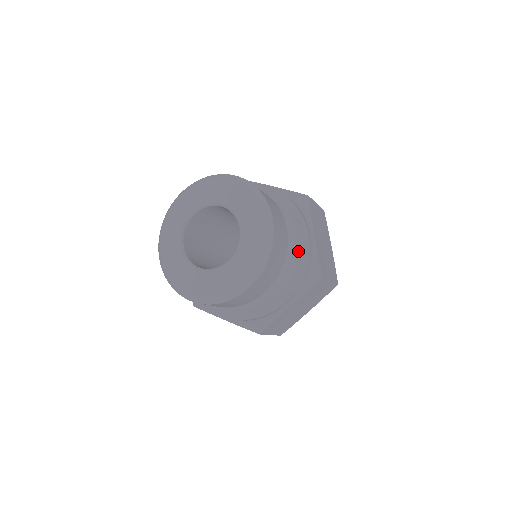
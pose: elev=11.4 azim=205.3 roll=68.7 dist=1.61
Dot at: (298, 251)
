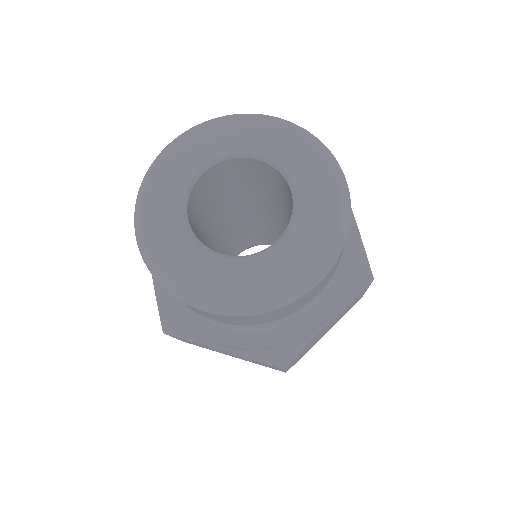
Dot at: occluded
